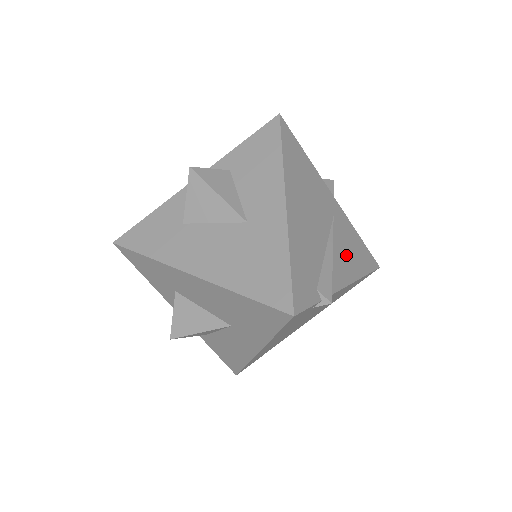
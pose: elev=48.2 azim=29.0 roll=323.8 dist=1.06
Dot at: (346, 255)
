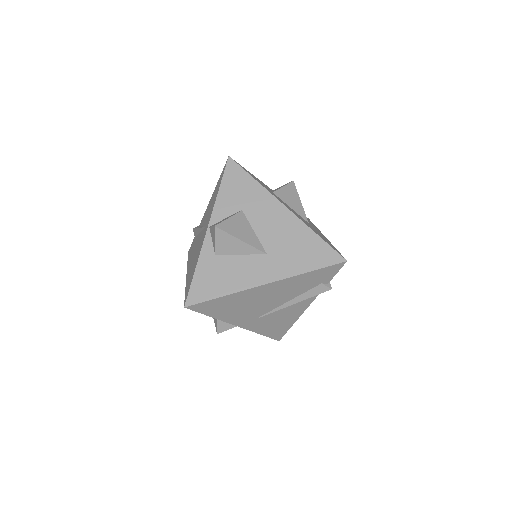
Dot at: occluded
